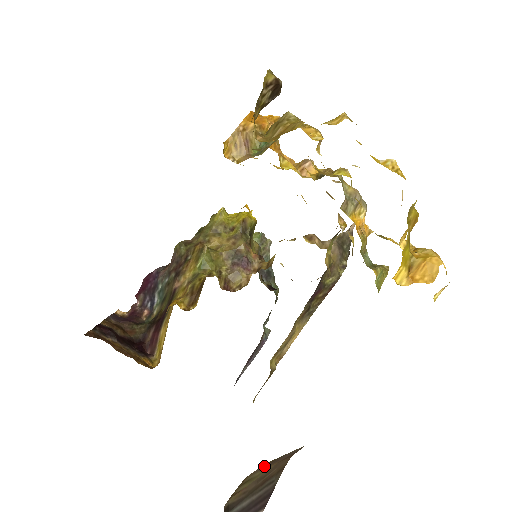
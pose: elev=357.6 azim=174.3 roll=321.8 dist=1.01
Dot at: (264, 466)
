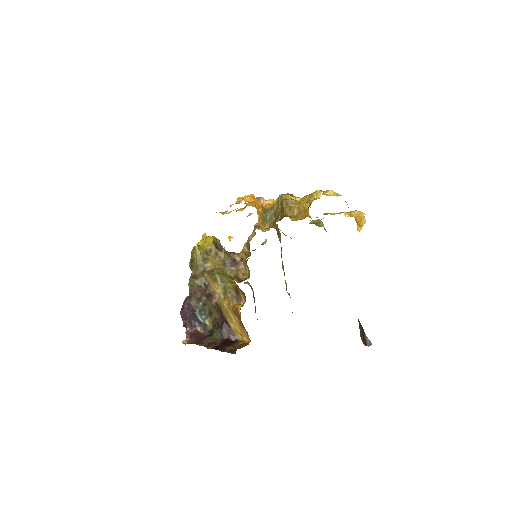
Dot at: occluded
